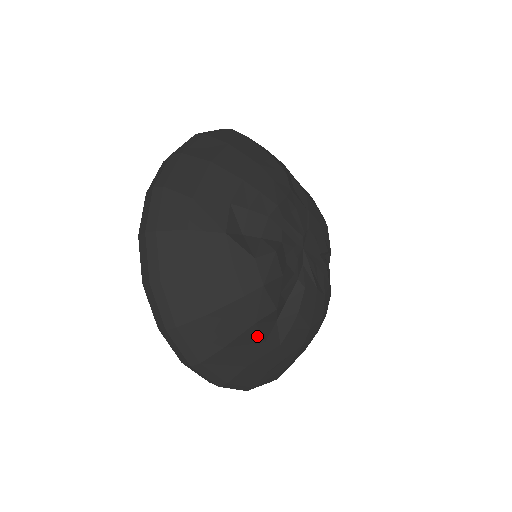
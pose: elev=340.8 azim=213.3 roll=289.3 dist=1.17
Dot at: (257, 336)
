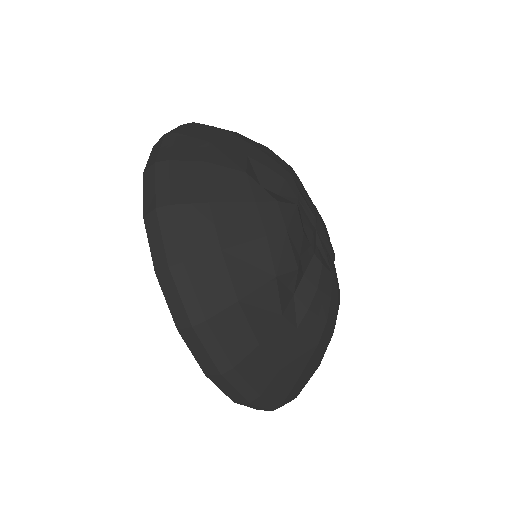
Dot at: (275, 300)
